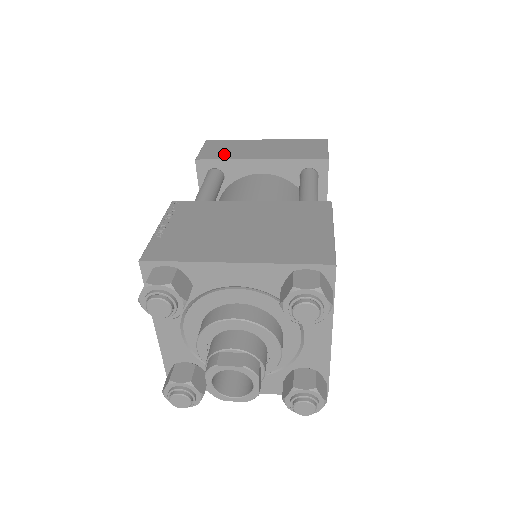
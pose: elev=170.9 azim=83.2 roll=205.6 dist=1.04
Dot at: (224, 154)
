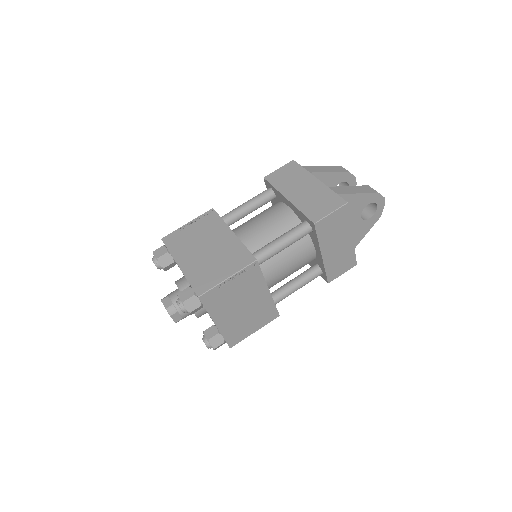
Dot at: (280, 181)
